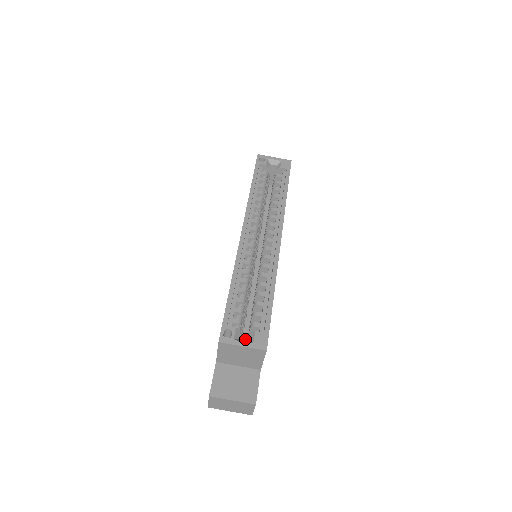
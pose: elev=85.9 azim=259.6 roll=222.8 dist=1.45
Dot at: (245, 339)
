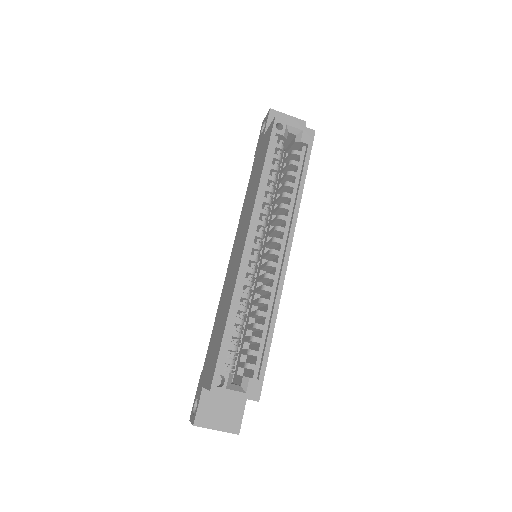
Dot at: (235, 362)
